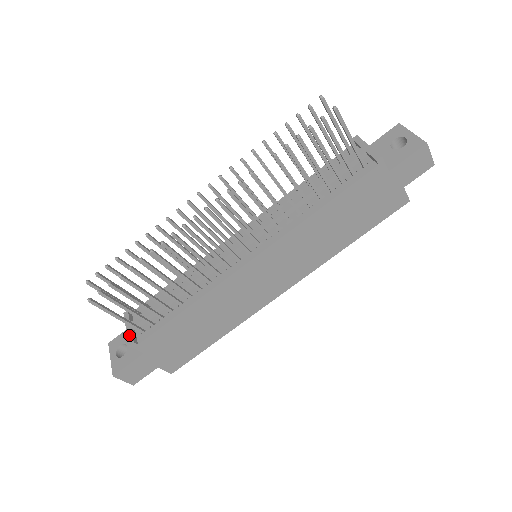
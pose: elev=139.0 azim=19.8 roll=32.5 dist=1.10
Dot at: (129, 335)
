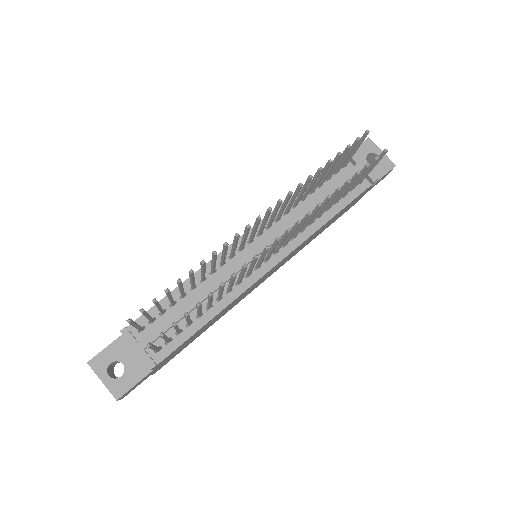
Dot at: (145, 357)
